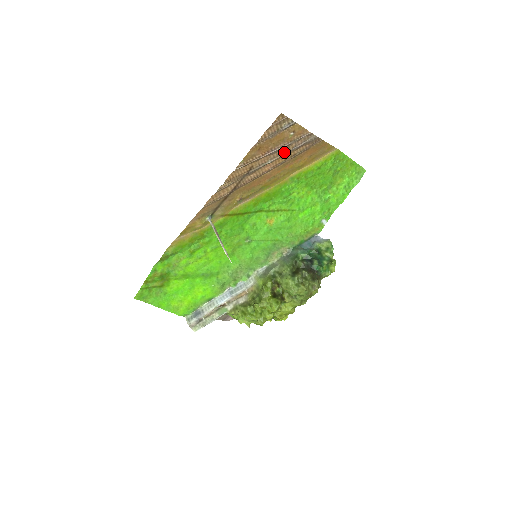
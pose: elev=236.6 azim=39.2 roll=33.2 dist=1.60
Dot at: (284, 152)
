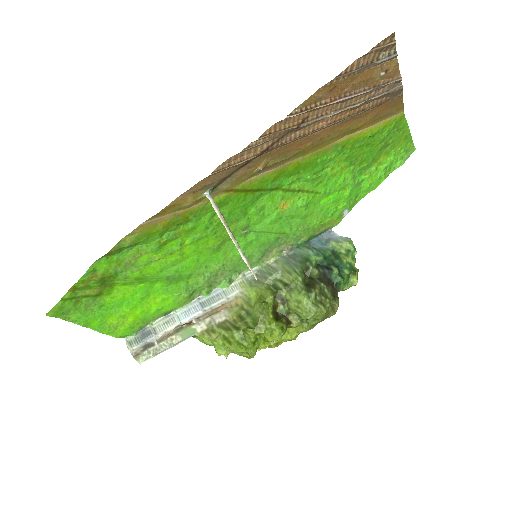
Dot at: (356, 102)
